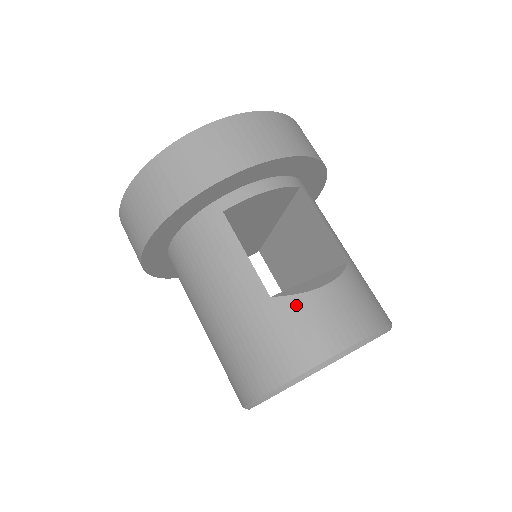
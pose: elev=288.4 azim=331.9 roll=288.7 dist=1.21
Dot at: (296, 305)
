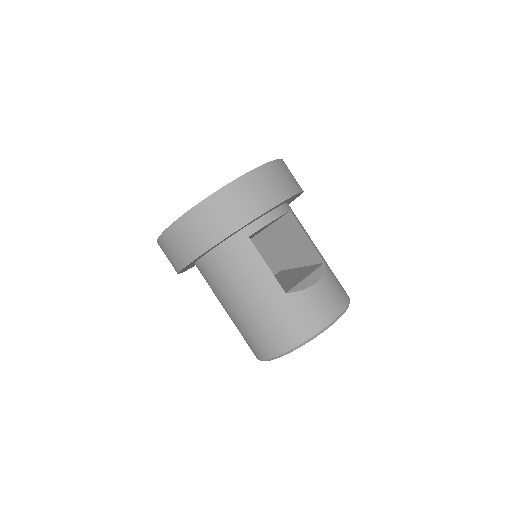
Dot at: (302, 297)
